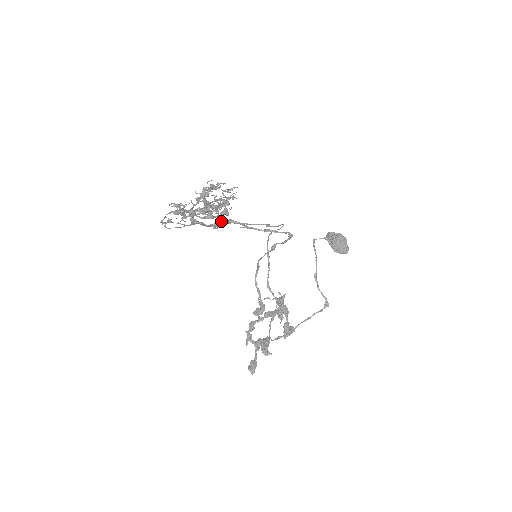
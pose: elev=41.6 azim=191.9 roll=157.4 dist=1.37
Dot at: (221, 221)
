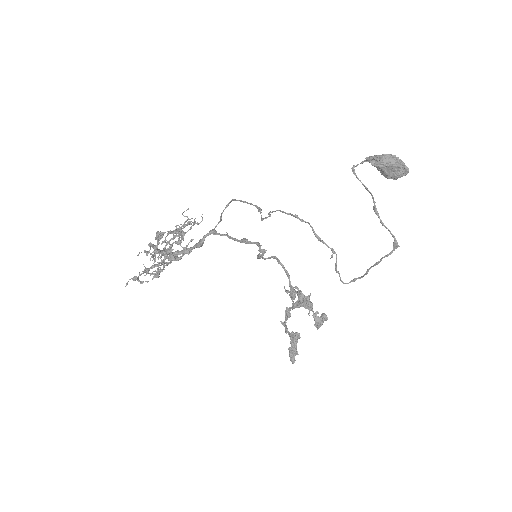
Dot at: (199, 242)
